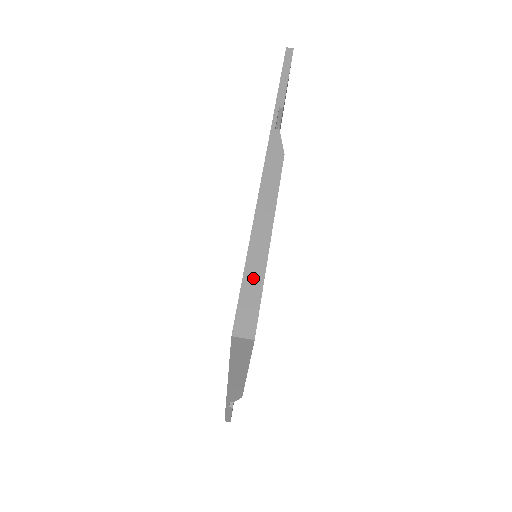
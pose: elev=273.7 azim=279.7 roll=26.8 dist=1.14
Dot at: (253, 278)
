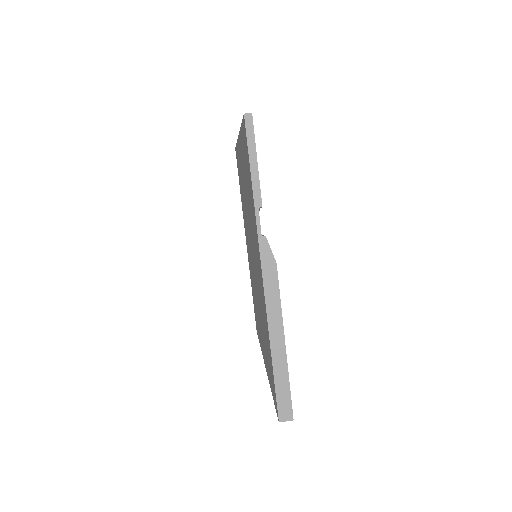
Dot at: (281, 381)
